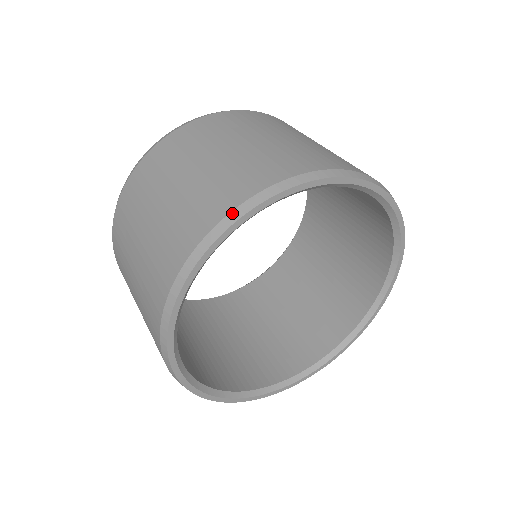
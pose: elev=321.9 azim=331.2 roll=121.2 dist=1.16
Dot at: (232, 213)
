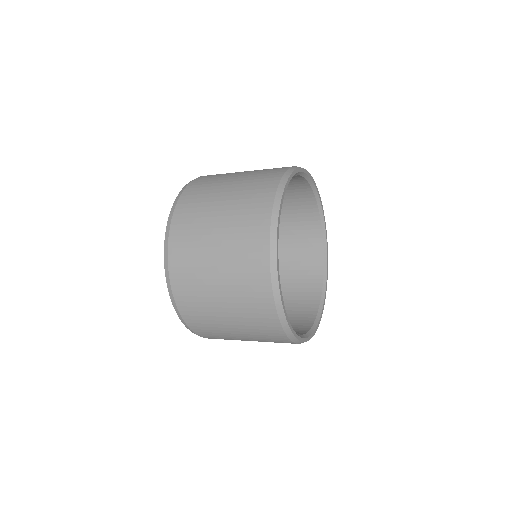
Dot at: occluded
